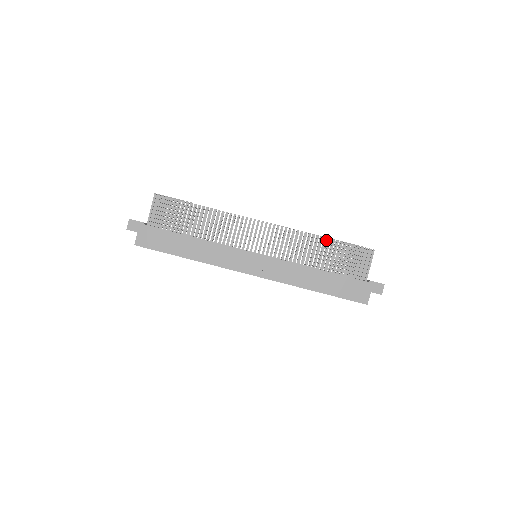
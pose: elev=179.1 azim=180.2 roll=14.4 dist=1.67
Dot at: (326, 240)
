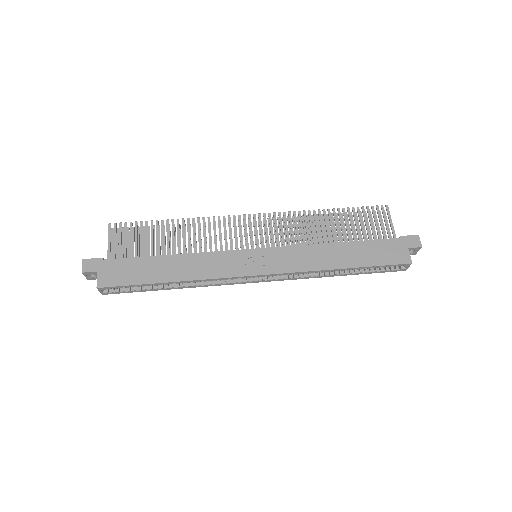
Dot at: occluded
